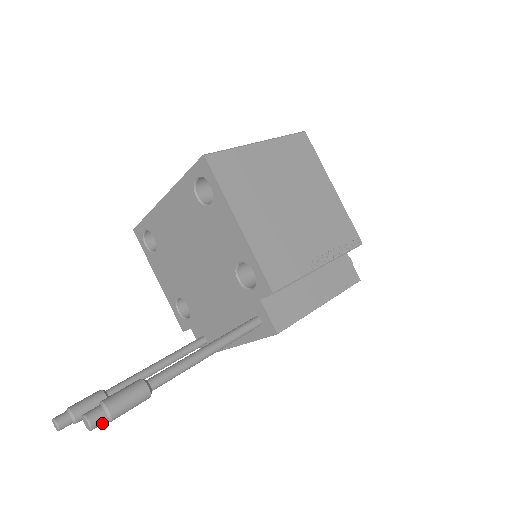
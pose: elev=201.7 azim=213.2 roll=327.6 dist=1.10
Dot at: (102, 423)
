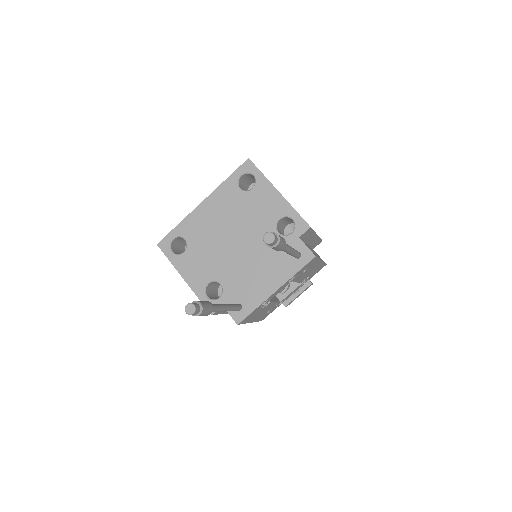
Dot at: (276, 241)
